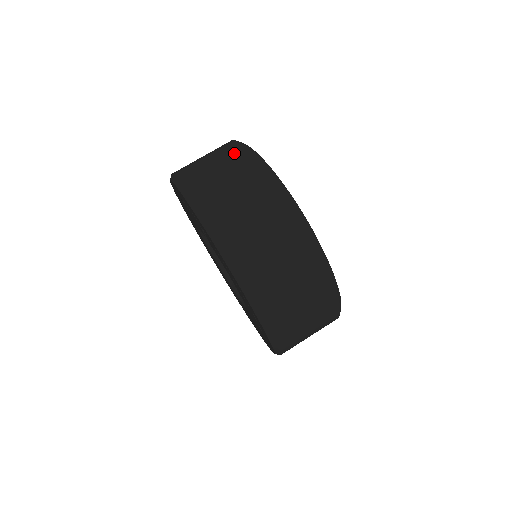
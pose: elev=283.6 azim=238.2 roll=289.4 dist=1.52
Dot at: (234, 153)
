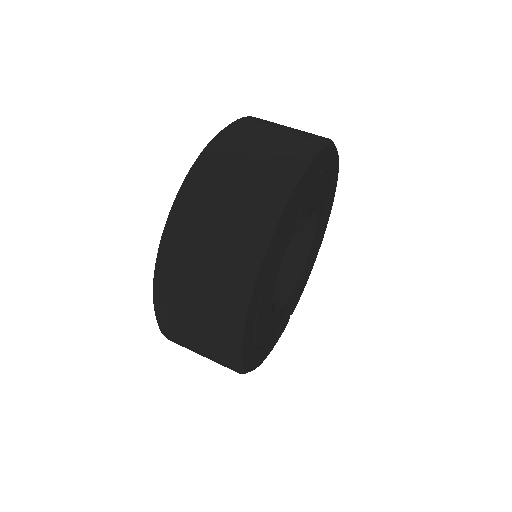
Dot at: (300, 140)
